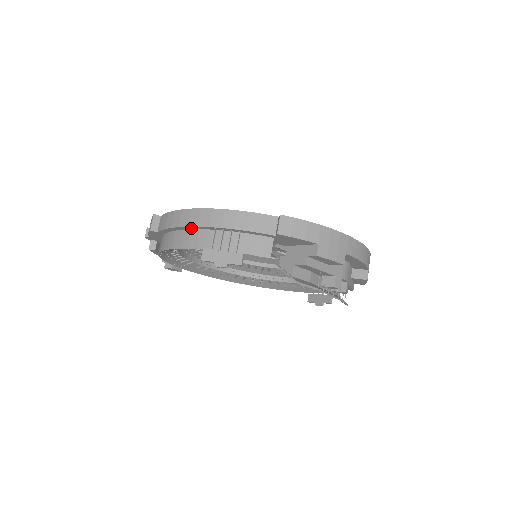
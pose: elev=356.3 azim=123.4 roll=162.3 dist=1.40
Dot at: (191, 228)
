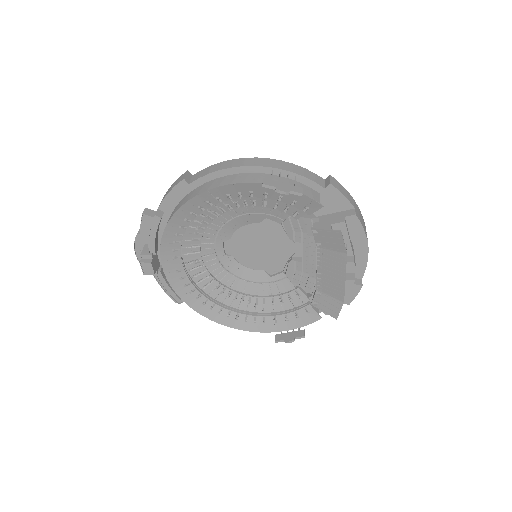
Dot at: (243, 171)
